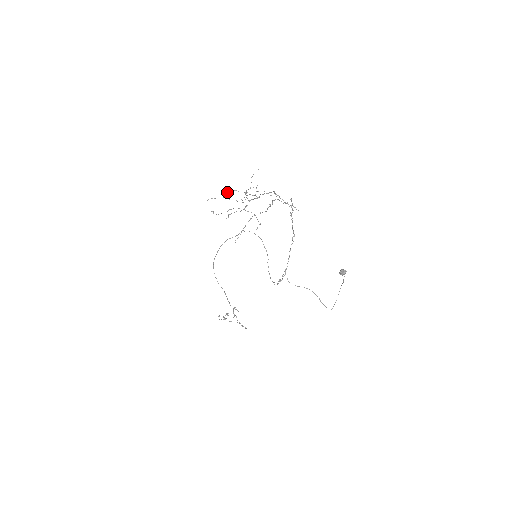
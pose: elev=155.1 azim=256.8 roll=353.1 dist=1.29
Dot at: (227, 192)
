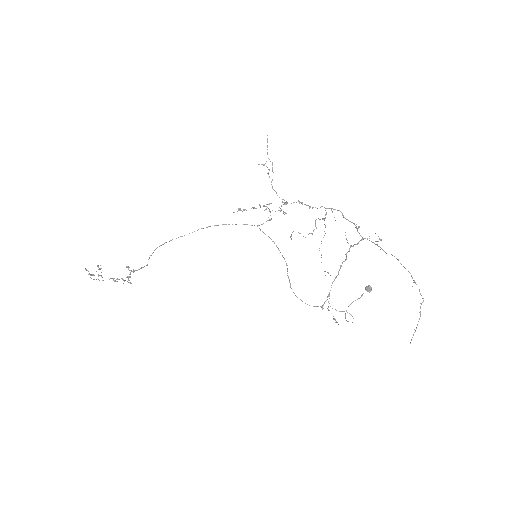
Dot at: occluded
